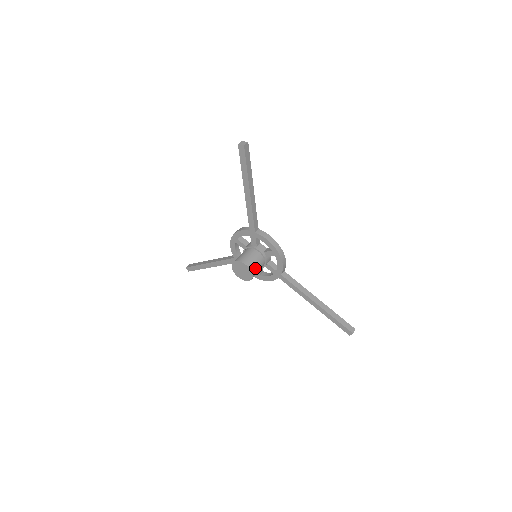
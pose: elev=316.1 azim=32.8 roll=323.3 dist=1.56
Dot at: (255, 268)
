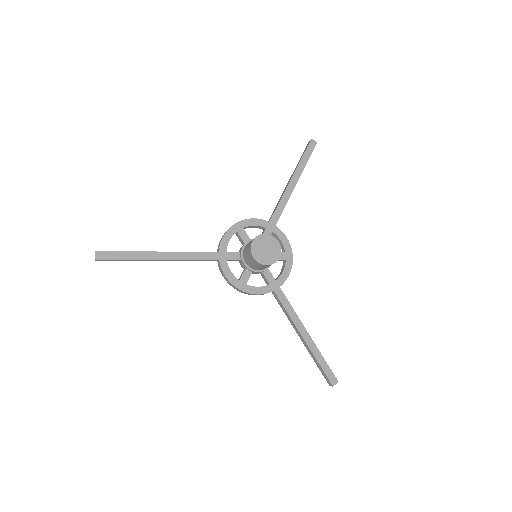
Dot at: occluded
